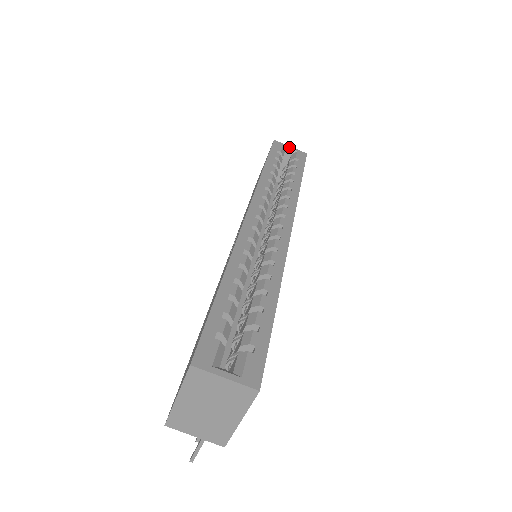
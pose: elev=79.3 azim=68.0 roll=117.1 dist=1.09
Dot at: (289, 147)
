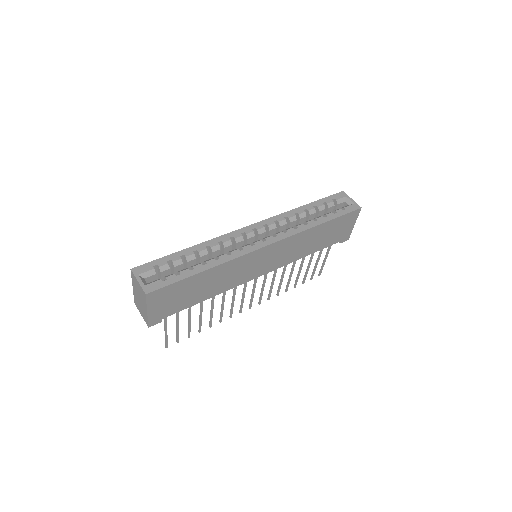
Dot at: (350, 199)
